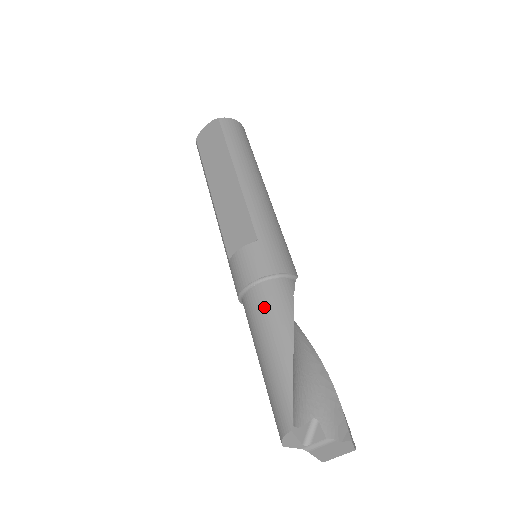
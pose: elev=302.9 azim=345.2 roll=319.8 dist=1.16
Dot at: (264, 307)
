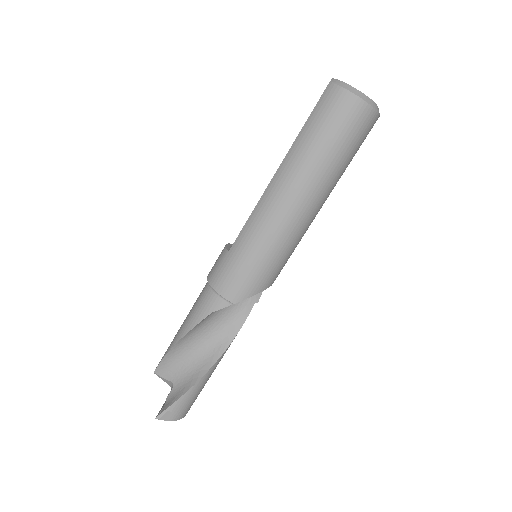
Dot at: (196, 300)
